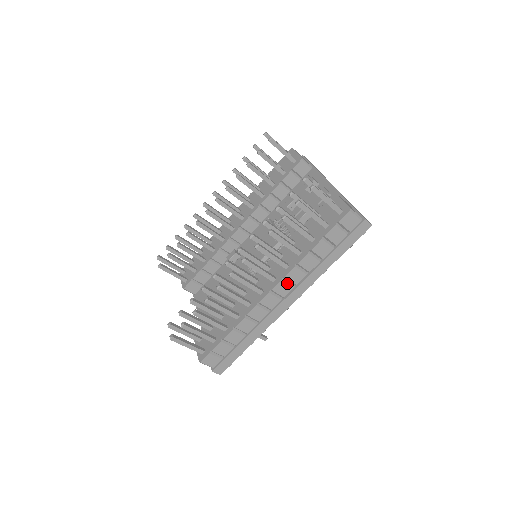
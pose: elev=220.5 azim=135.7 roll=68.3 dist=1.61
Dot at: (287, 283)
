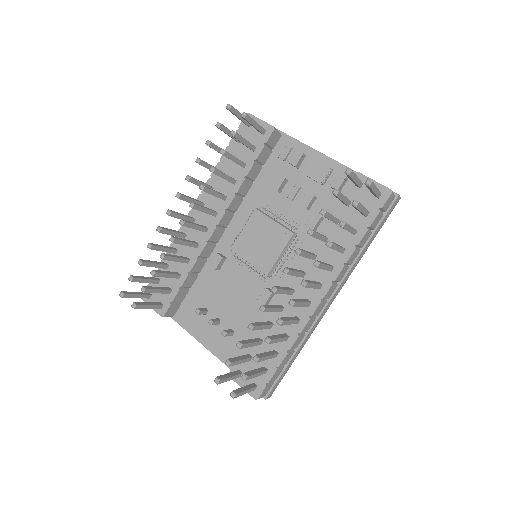
Dot at: (334, 285)
